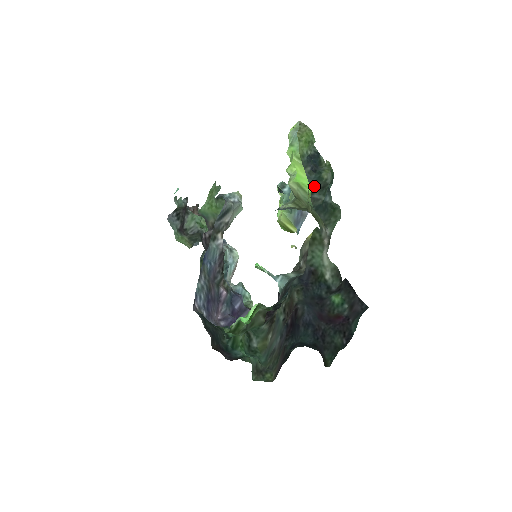
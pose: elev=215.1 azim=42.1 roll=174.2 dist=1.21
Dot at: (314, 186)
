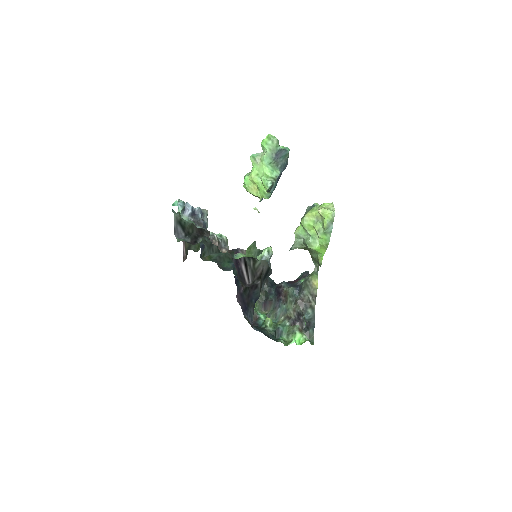
Dot at: occluded
